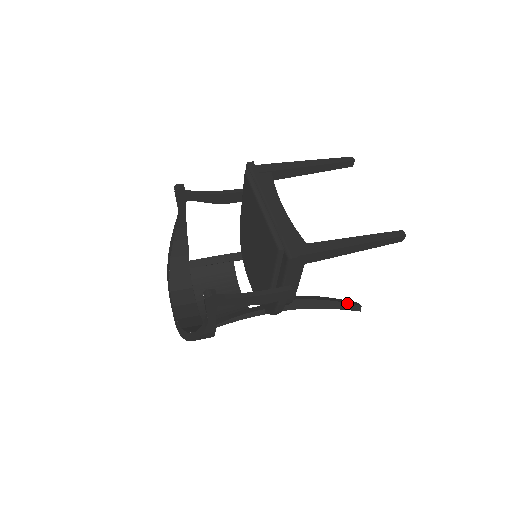
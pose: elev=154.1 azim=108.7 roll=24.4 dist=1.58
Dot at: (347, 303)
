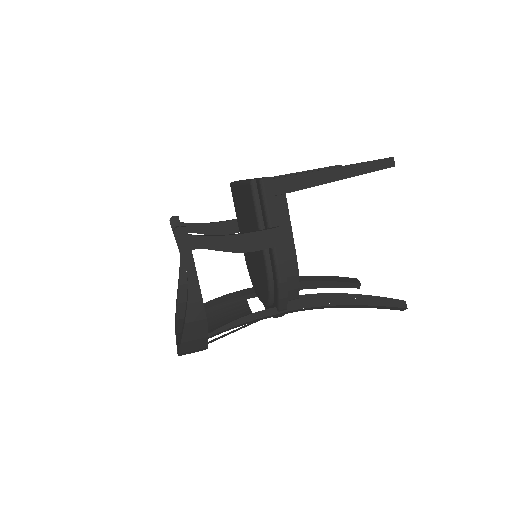
Dot at: (384, 297)
